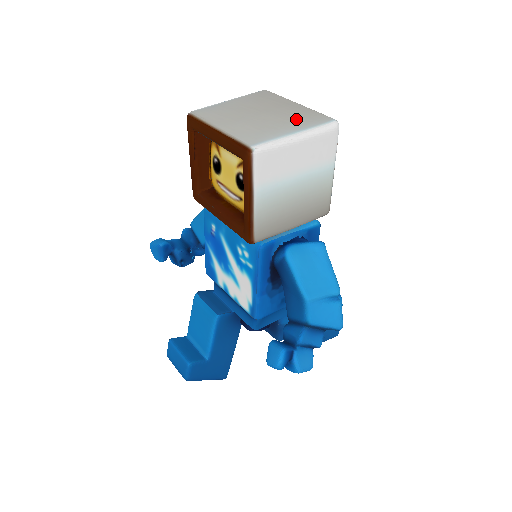
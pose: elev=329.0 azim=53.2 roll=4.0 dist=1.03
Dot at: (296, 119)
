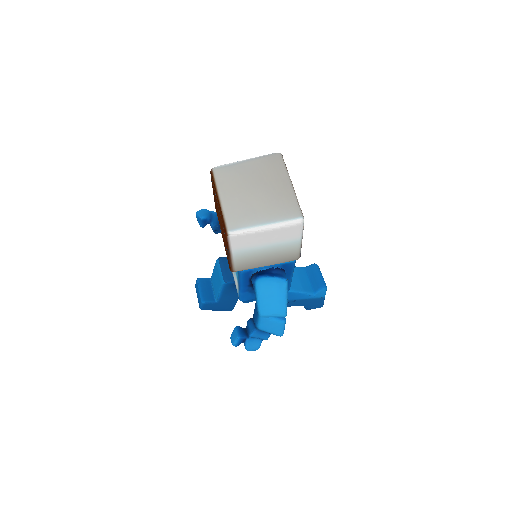
Dot at: (276, 206)
